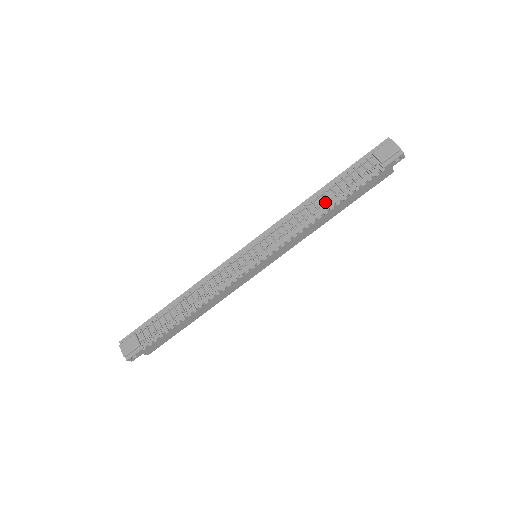
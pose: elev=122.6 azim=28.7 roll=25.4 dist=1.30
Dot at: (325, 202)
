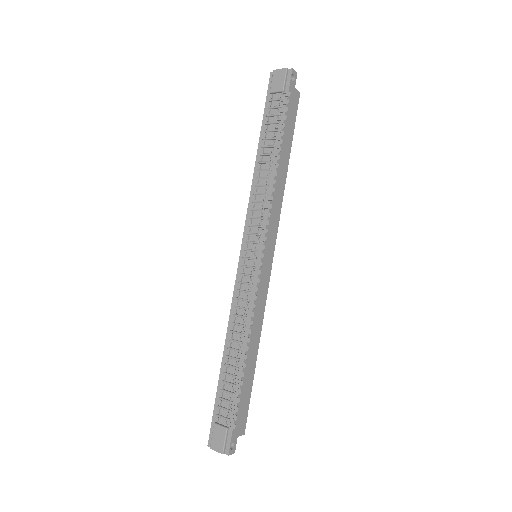
Dot at: (269, 160)
